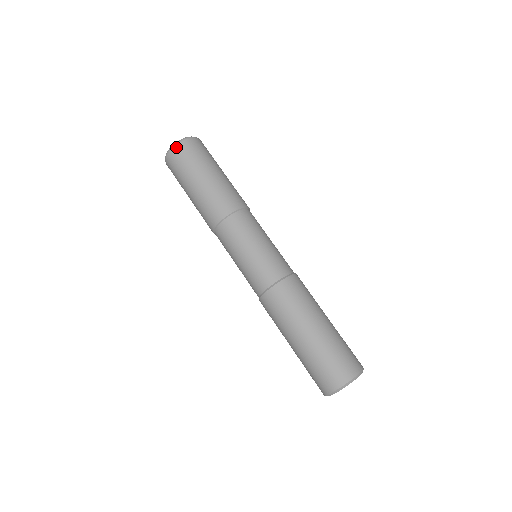
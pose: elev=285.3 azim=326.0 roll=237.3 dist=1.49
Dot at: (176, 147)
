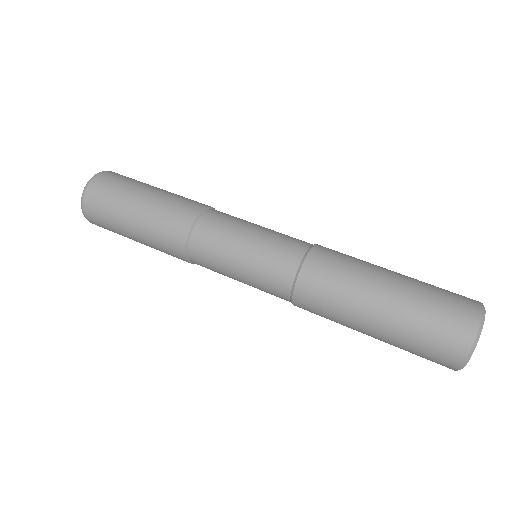
Dot at: (102, 173)
